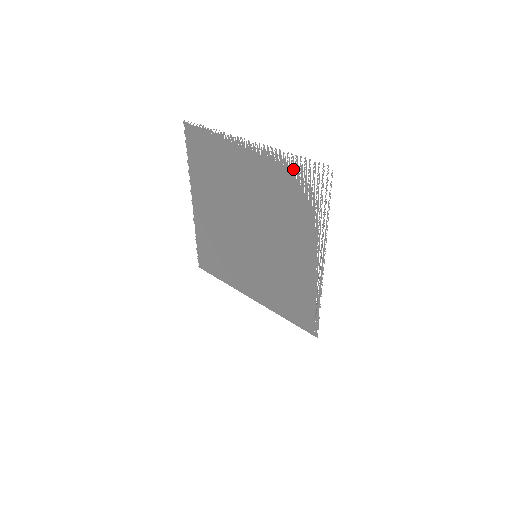
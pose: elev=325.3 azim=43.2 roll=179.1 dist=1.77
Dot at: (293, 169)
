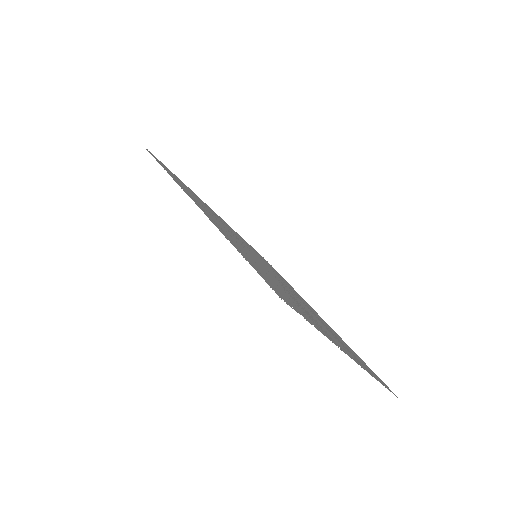
Dot at: occluded
